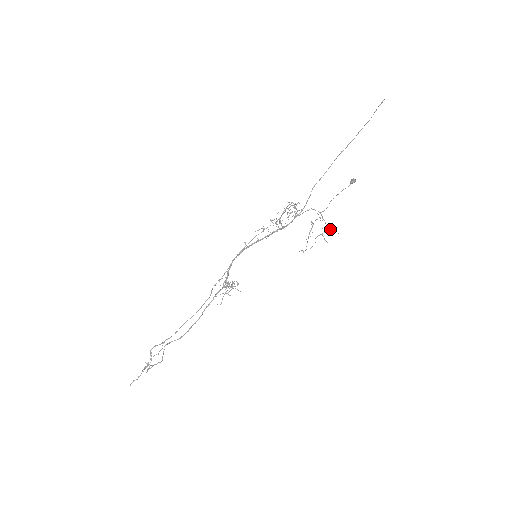
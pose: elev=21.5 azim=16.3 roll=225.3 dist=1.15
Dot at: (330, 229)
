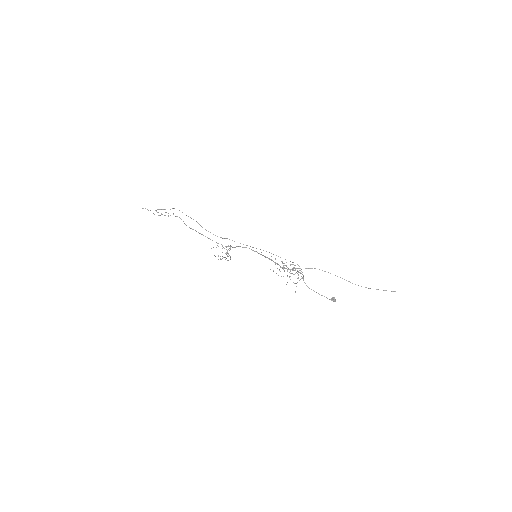
Dot at: occluded
